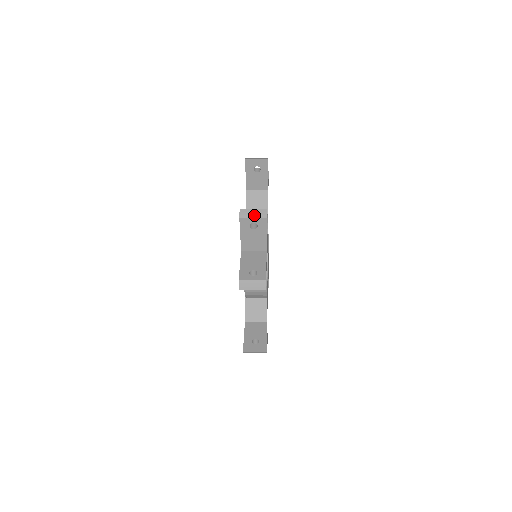
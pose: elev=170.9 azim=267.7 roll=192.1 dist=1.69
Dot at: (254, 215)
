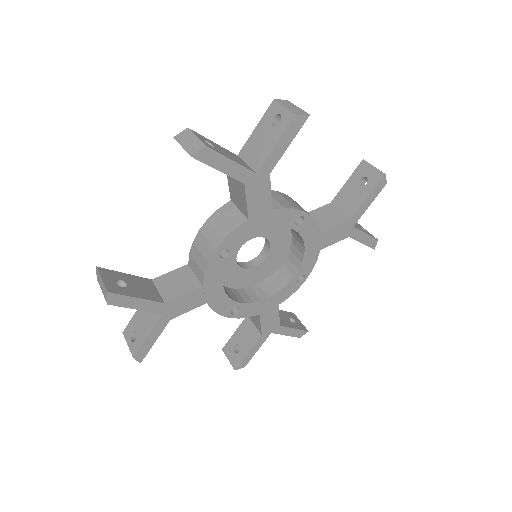
Dot at: (102, 288)
